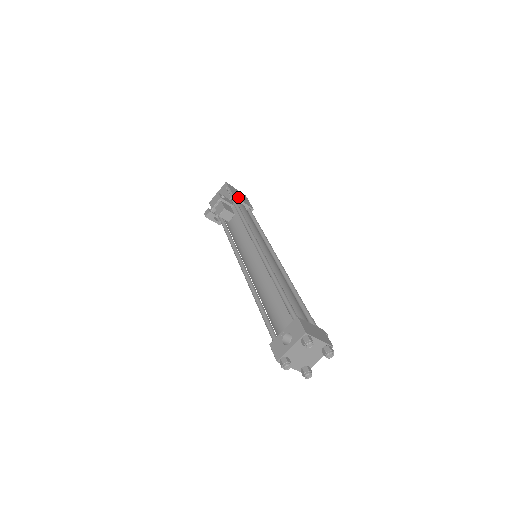
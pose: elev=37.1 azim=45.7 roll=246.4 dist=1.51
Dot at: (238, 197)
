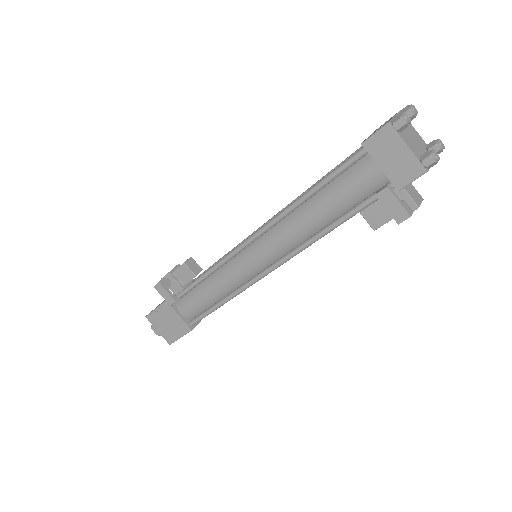
Dot at: occluded
